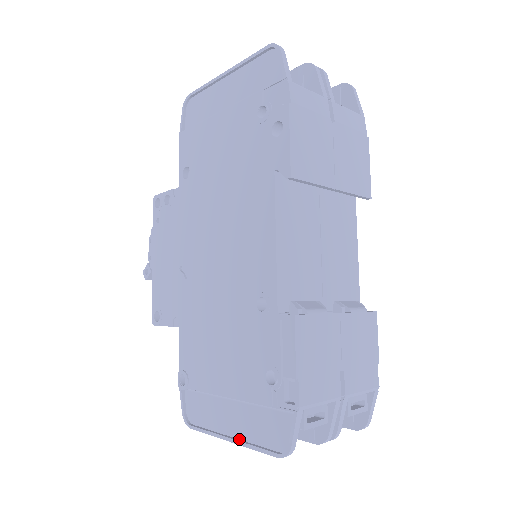
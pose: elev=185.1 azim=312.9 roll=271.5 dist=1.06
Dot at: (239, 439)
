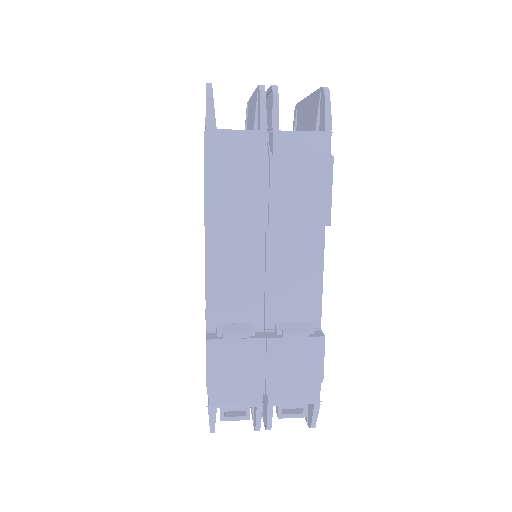
Dot at: occluded
